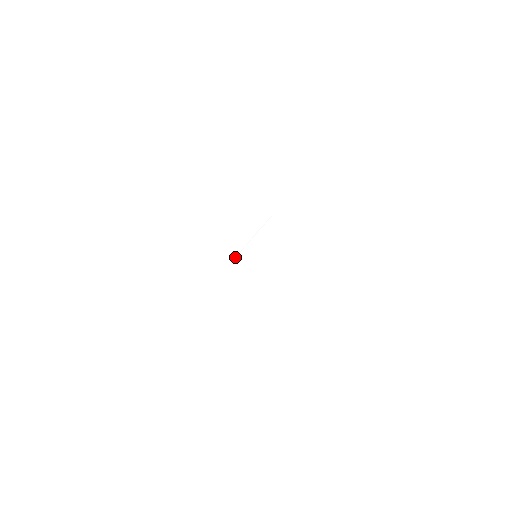
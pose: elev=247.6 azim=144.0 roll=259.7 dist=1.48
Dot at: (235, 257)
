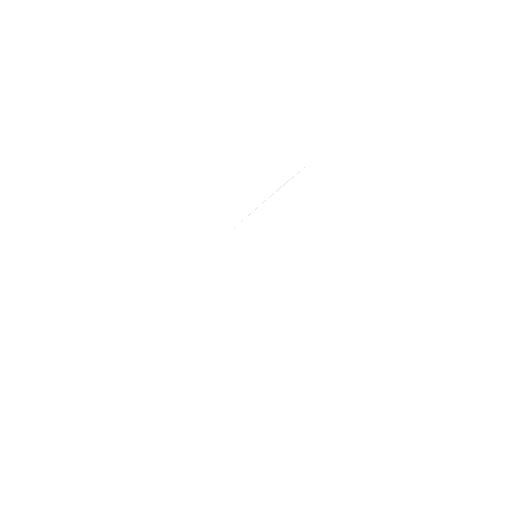
Dot at: occluded
